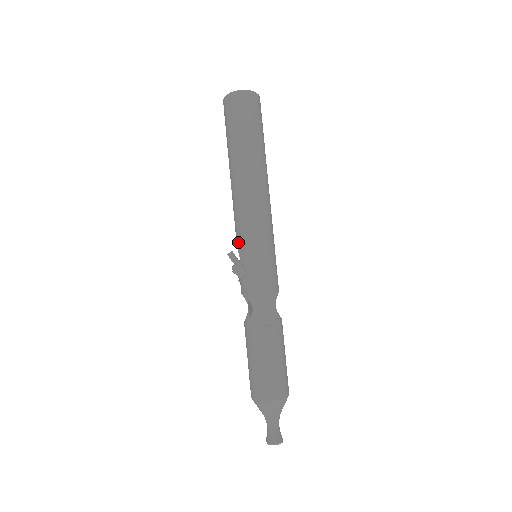
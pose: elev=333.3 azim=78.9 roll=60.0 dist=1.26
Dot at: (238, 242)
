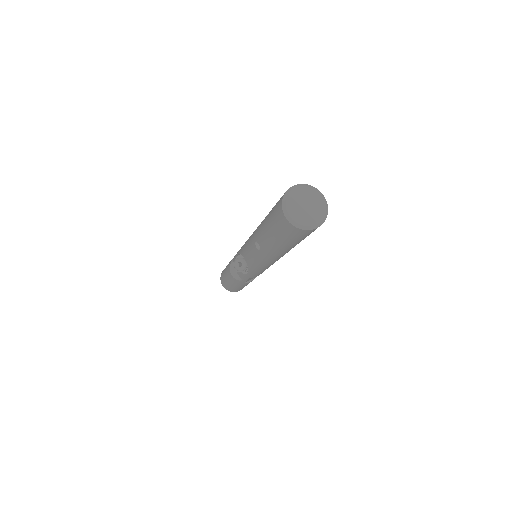
Dot at: (248, 265)
